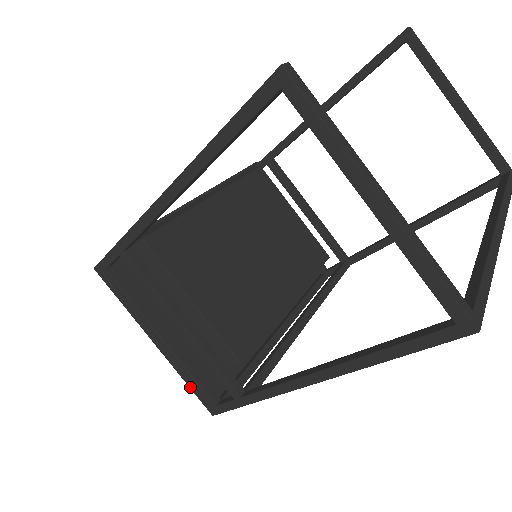
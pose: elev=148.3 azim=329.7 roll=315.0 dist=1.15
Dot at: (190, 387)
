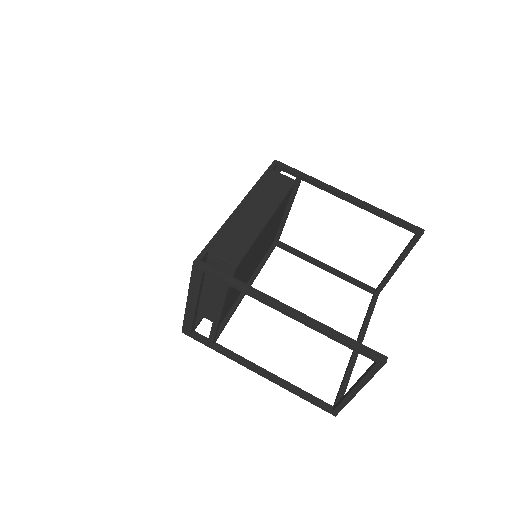
Dot at: (184, 321)
